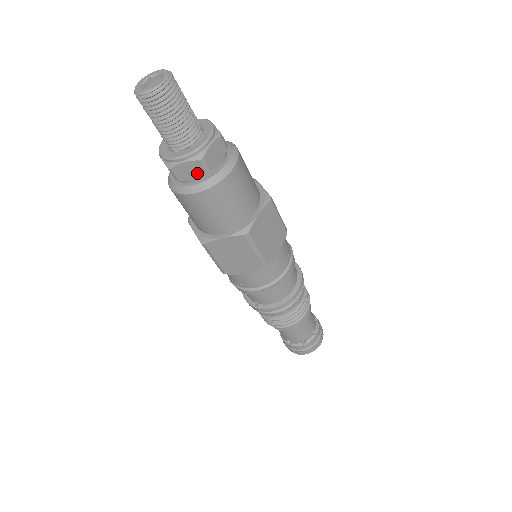
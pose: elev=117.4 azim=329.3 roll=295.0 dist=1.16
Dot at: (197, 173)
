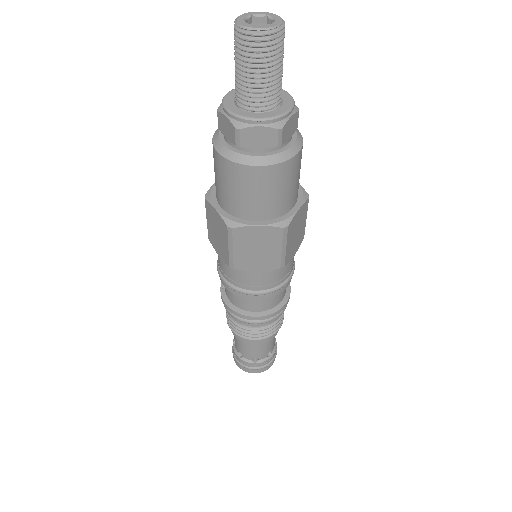
Dot at: (230, 137)
